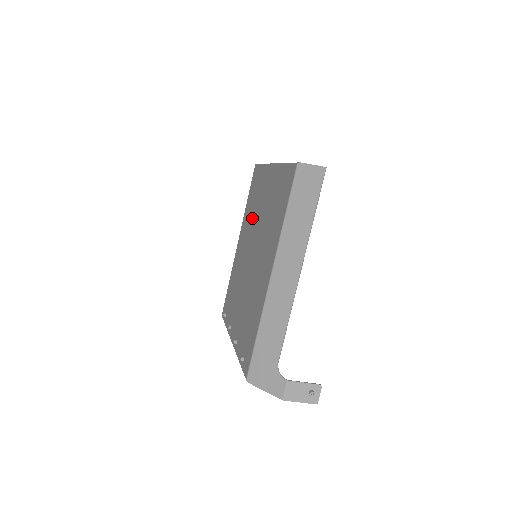
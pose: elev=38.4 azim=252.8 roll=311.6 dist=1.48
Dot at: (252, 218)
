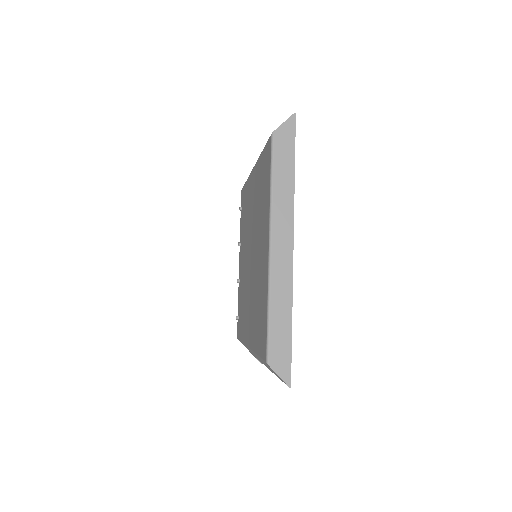
Dot at: (257, 214)
